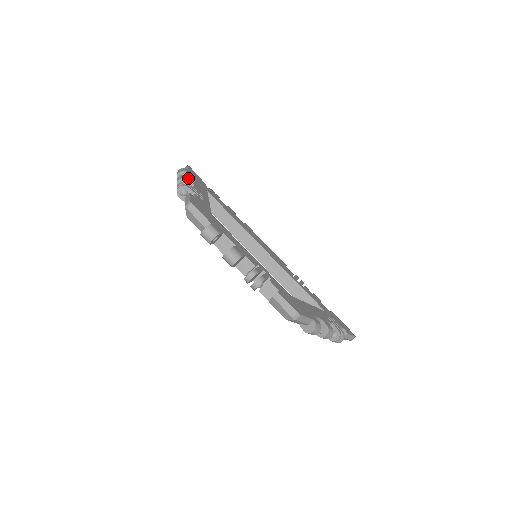
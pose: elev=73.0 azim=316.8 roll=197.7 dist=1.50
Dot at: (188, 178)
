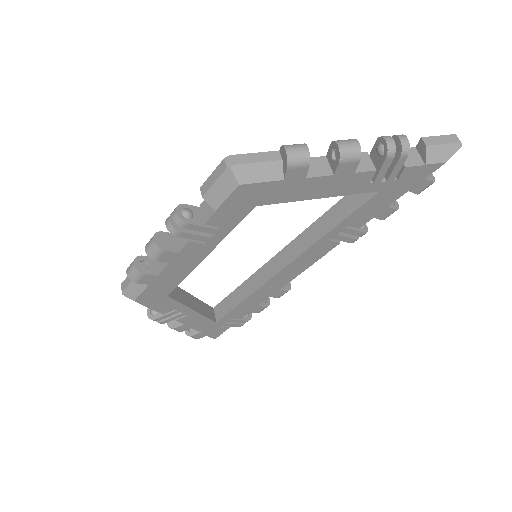
Dot at: occluded
